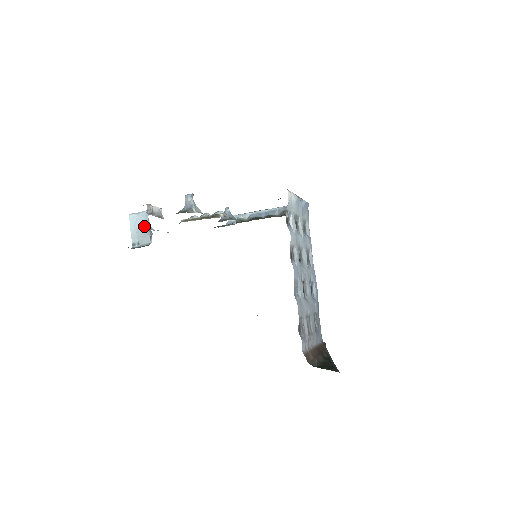
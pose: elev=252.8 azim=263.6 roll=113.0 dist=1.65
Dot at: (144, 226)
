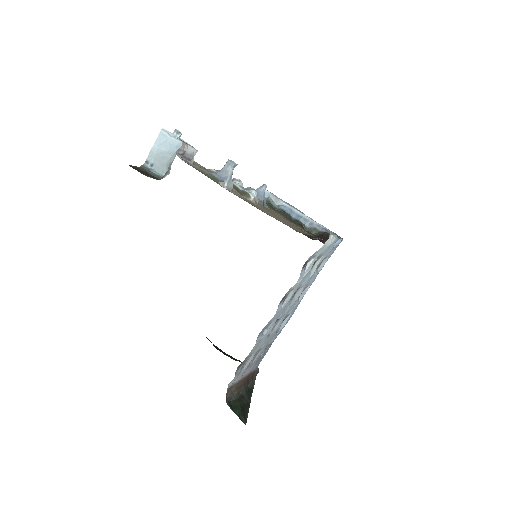
Dot at: (168, 154)
